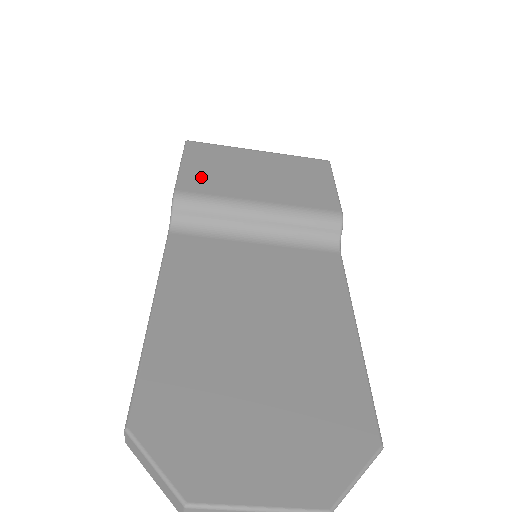
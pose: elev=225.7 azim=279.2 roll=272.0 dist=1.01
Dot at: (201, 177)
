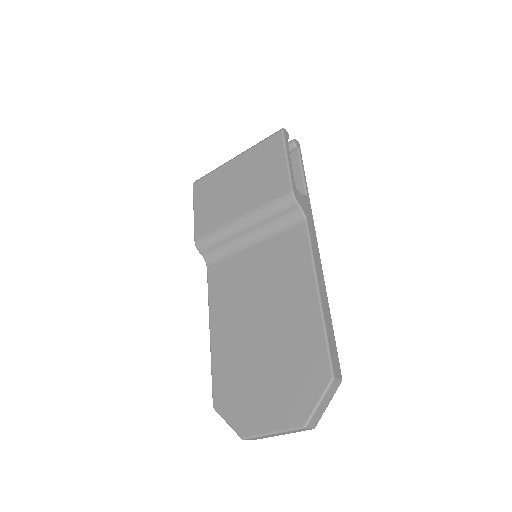
Dot at: (205, 217)
